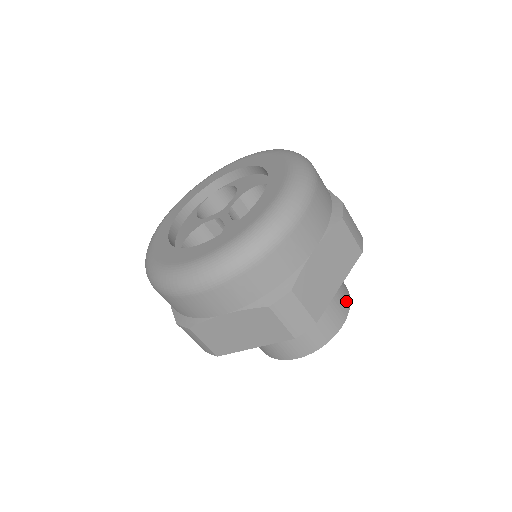
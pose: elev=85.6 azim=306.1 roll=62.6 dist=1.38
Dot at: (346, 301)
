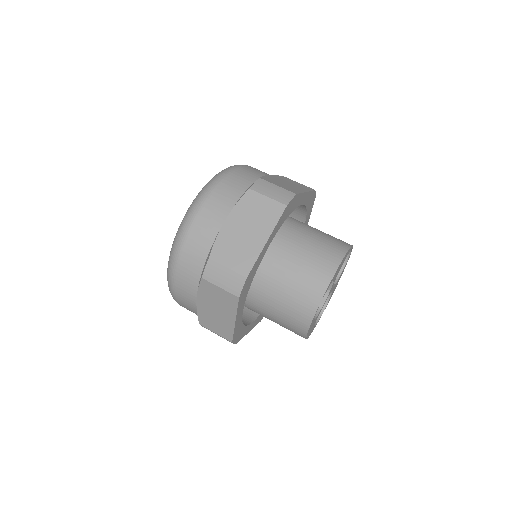
Dot at: occluded
